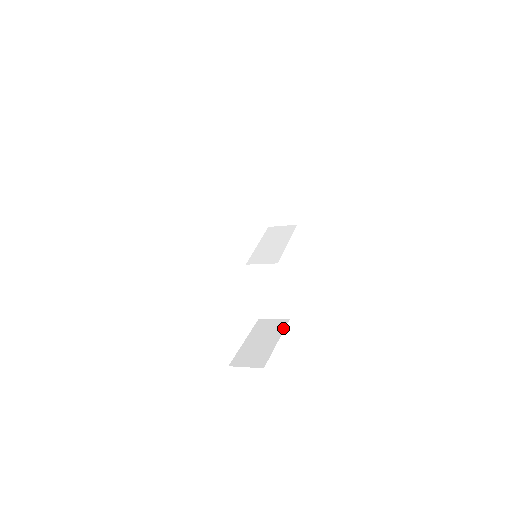
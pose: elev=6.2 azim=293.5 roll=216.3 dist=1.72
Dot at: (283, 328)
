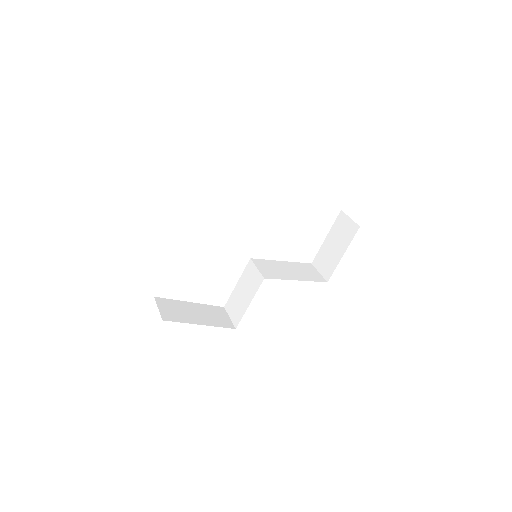
Dot at: (221, 326)
